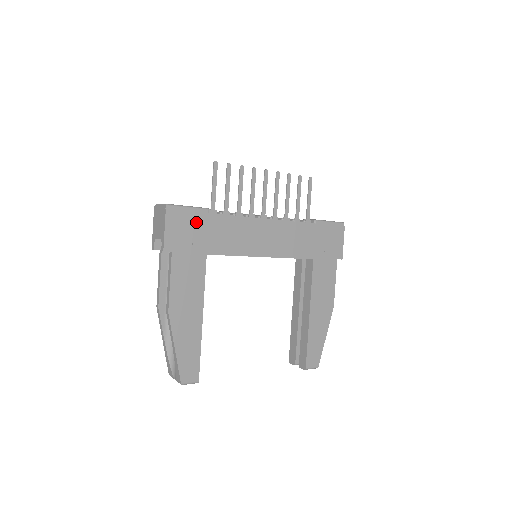
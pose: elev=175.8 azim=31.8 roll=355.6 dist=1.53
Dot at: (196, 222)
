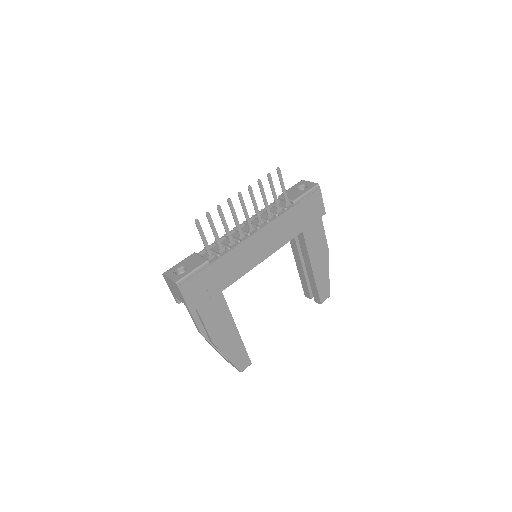
Dot at: (204, 277)
